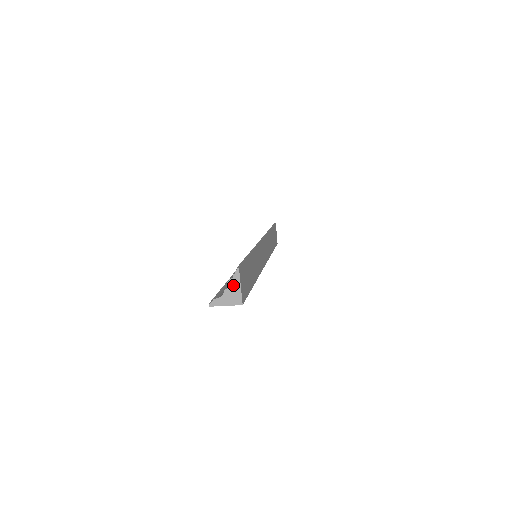
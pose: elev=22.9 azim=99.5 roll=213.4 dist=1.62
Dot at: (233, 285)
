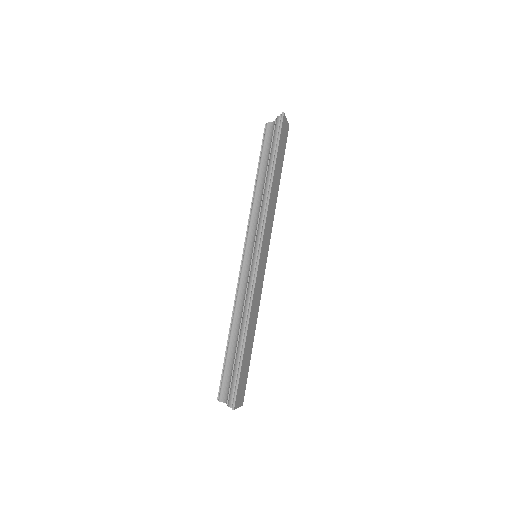
Dot at: occluded
